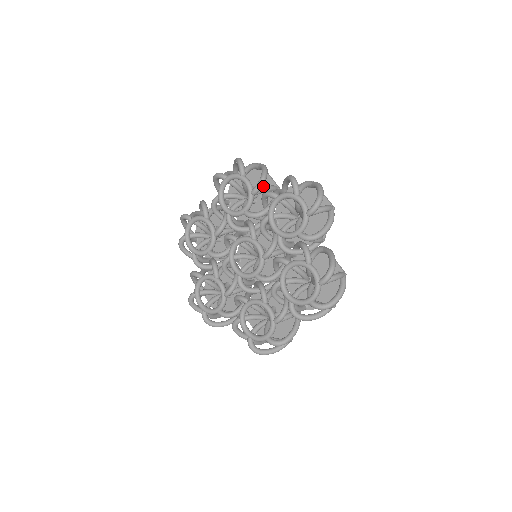
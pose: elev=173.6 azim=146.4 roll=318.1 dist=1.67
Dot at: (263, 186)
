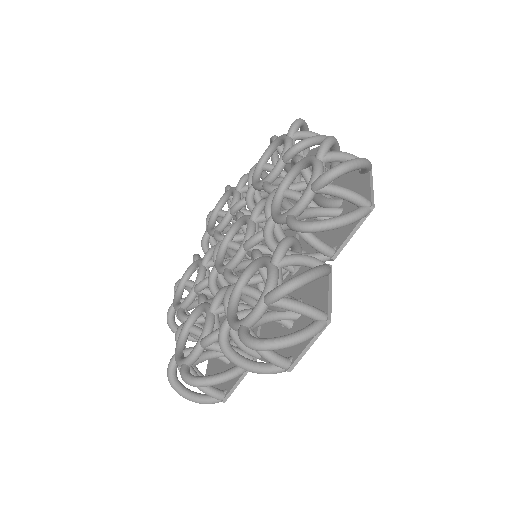
Dot at: occluded
